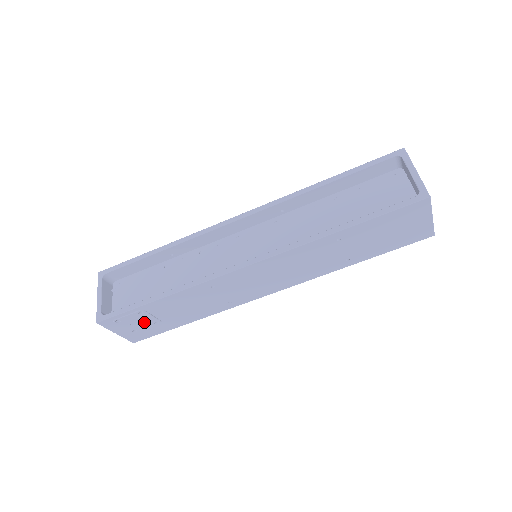
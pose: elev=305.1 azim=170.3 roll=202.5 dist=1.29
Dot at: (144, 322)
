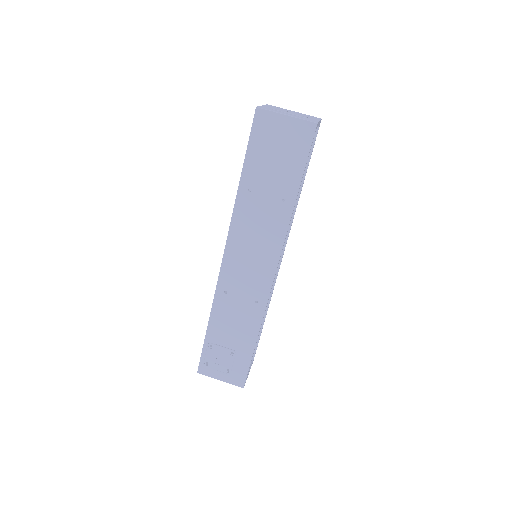
Dot at: (223, 357)
